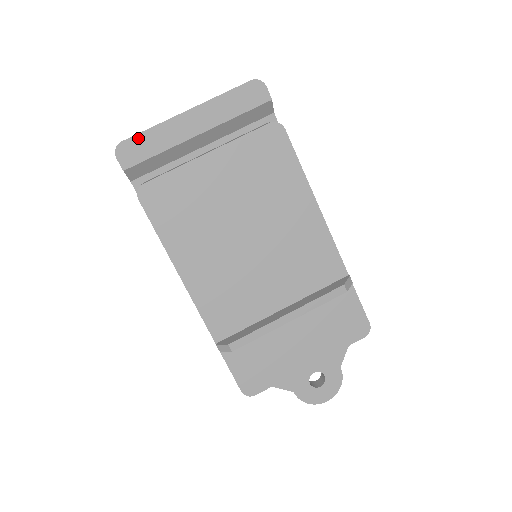
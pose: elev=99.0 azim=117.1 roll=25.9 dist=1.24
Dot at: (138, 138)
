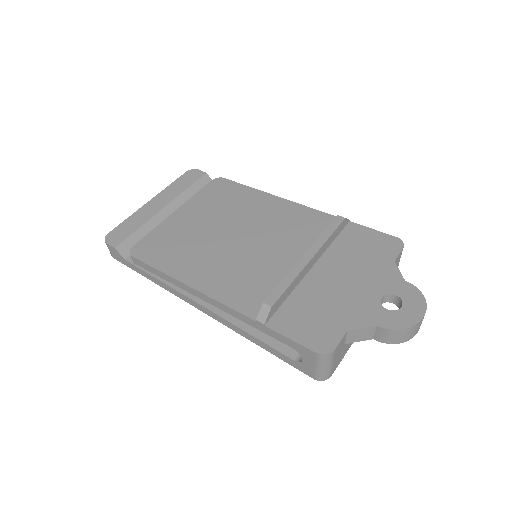
Dot at: (120, 227)
